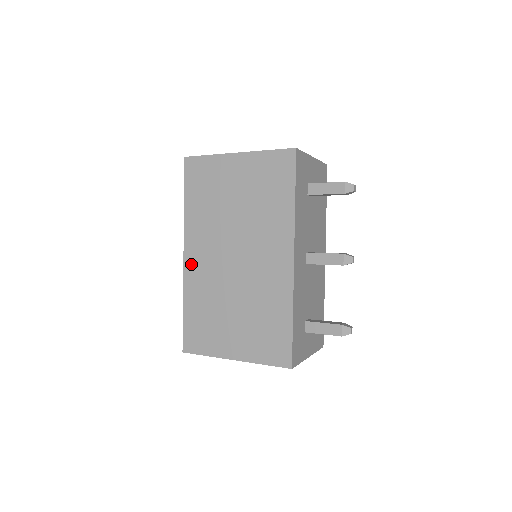
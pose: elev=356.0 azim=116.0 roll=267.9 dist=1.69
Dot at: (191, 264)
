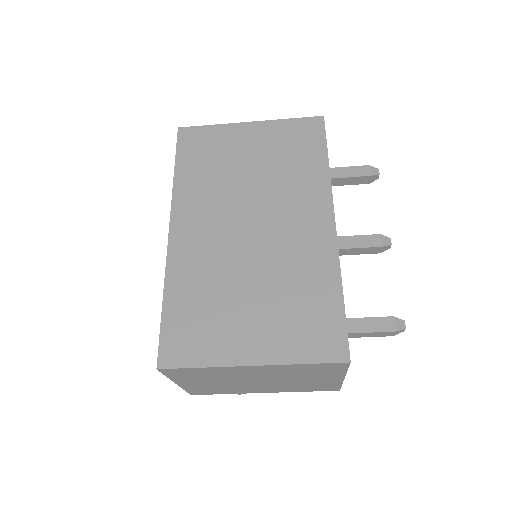
Dot at: (181, 241)
